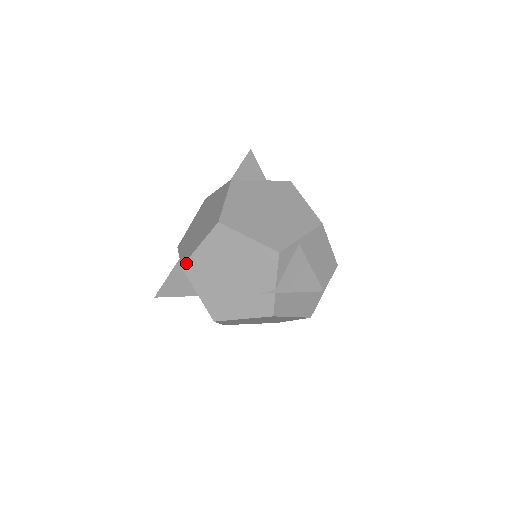
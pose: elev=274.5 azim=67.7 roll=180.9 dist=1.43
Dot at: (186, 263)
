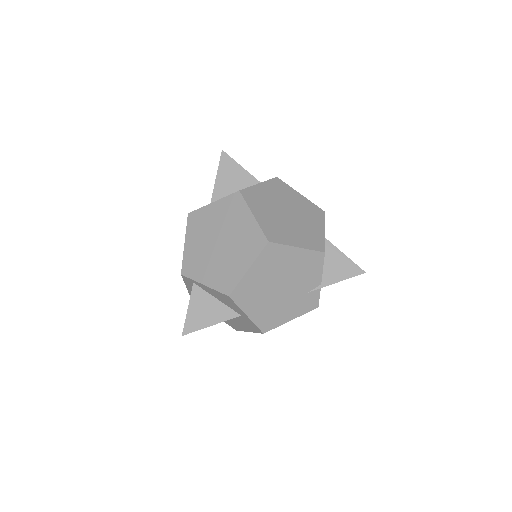
Dot at: (234, 291)
